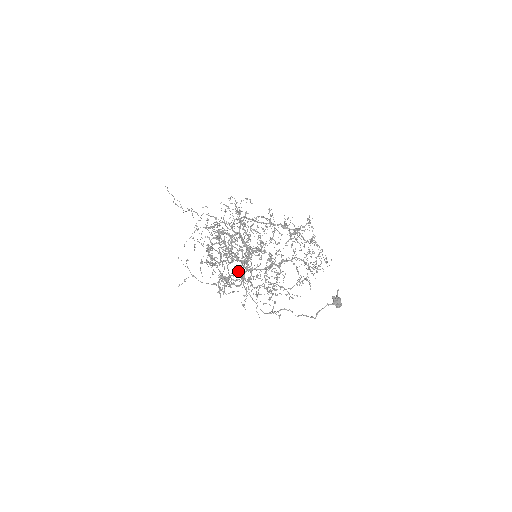
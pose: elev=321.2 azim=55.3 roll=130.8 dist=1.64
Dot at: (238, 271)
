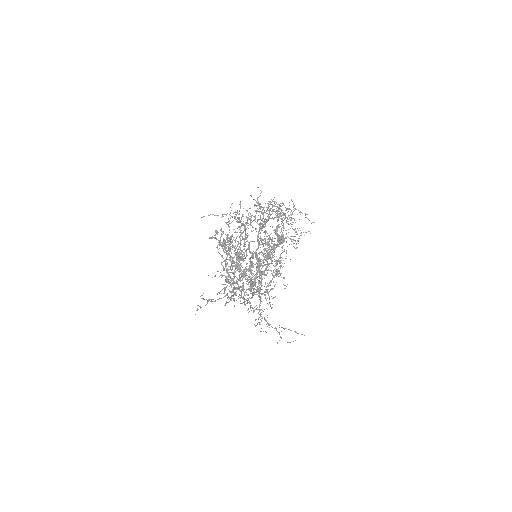
Dot at: occluded
